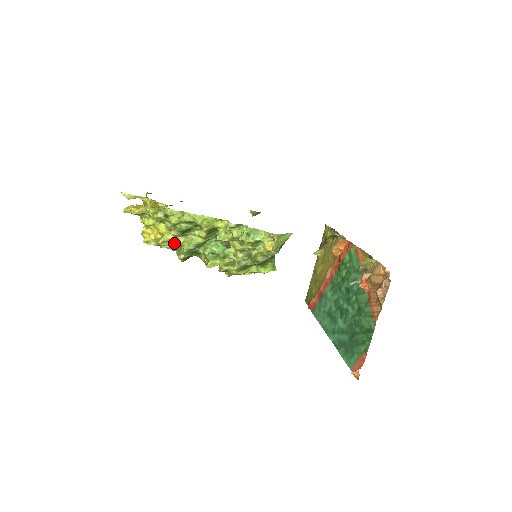
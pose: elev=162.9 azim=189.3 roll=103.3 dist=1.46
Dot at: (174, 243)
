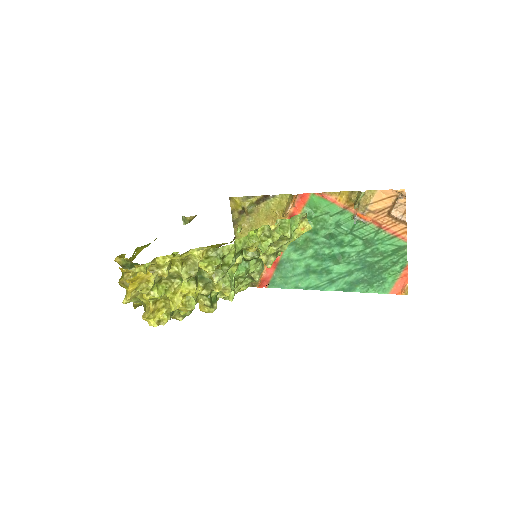
Dot at: occluded
